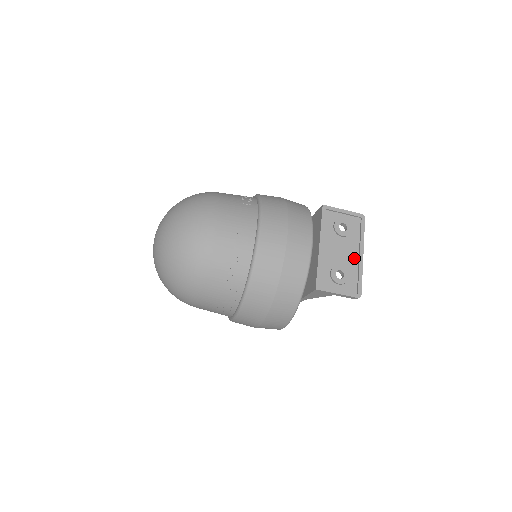
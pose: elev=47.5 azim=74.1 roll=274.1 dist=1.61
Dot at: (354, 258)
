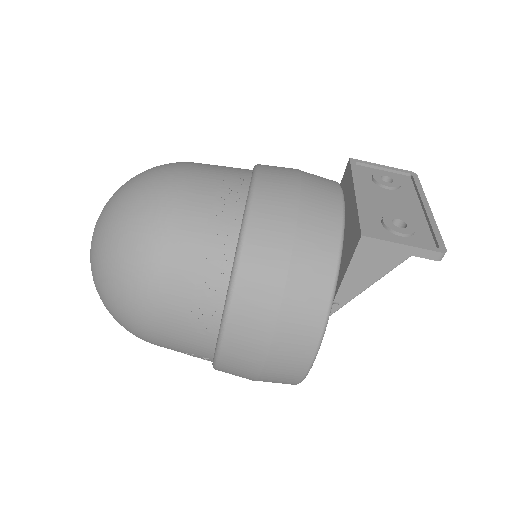
Dot at: (416, 211)
